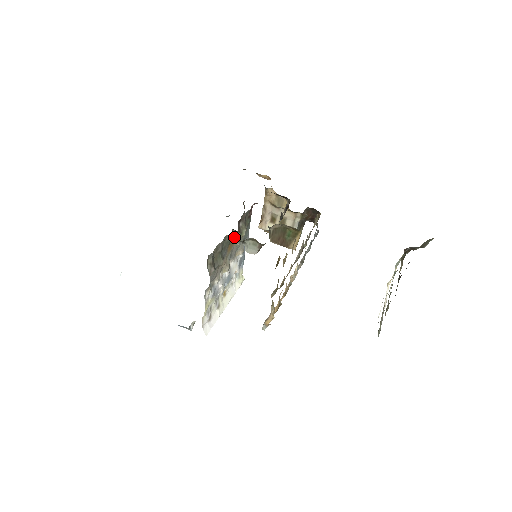
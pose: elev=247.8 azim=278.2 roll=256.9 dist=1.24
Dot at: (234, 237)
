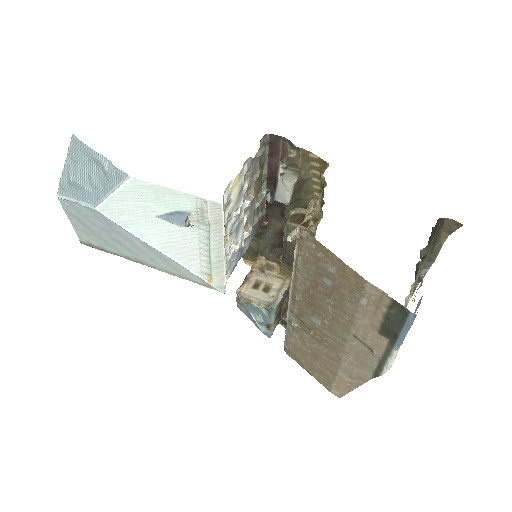
Dot at: (259, 196)
